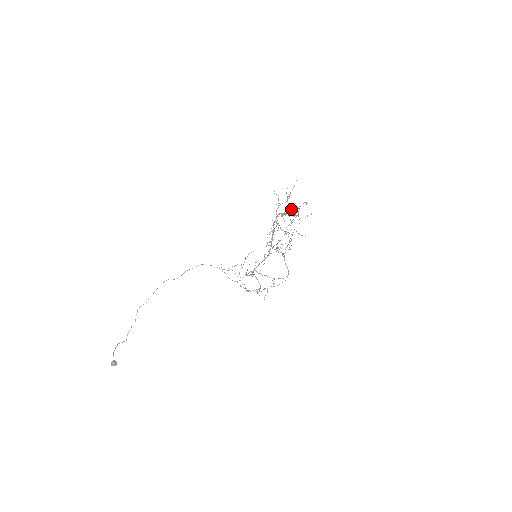
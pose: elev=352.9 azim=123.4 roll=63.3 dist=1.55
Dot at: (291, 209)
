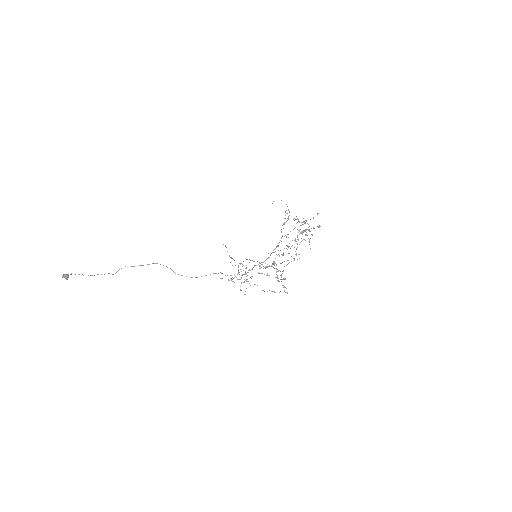
Dot at: occluded
